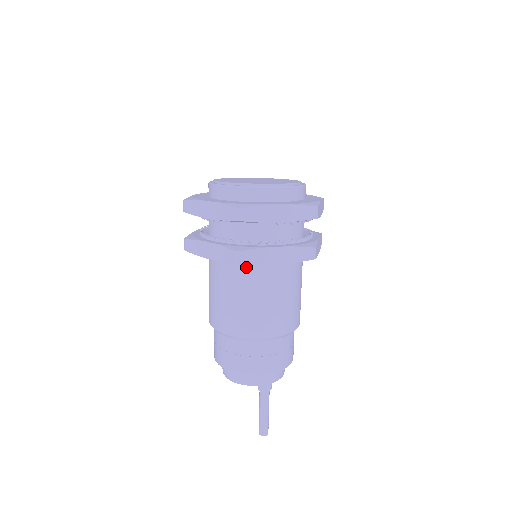
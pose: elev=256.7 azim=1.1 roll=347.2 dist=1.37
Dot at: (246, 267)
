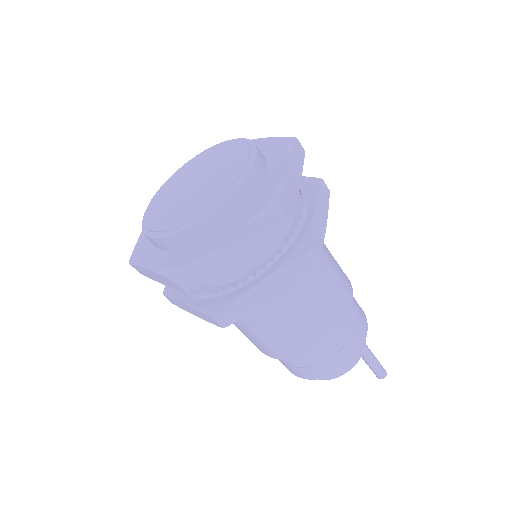
Dot at: occluded
